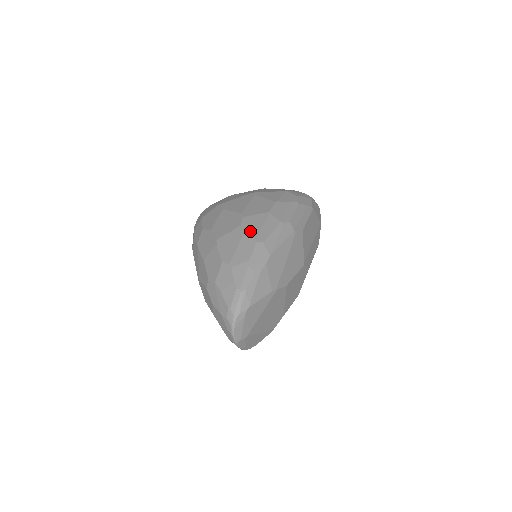
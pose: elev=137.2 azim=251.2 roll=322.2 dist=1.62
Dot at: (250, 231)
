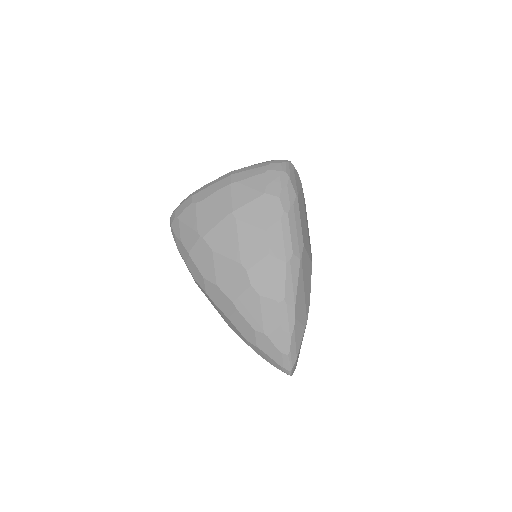
Dot at: (264, 291)
